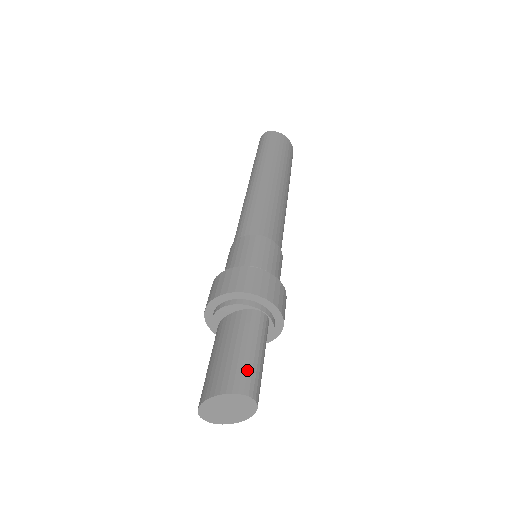
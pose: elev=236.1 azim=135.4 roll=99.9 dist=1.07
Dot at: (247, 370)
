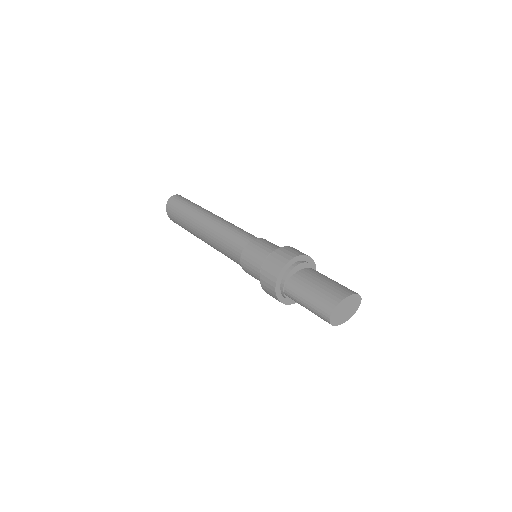
Dot at: occluded
